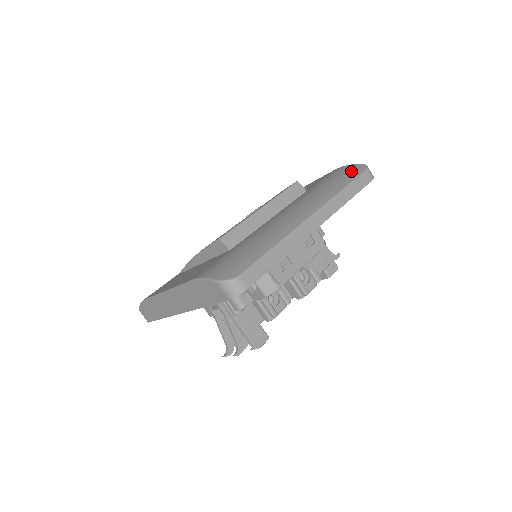
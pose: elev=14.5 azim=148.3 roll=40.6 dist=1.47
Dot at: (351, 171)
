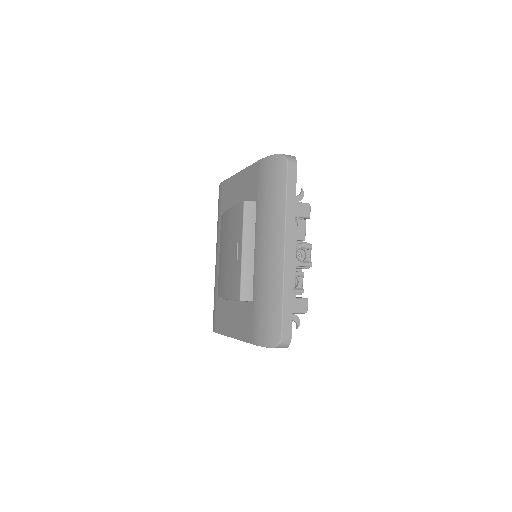
Dot at: (277, 170)
